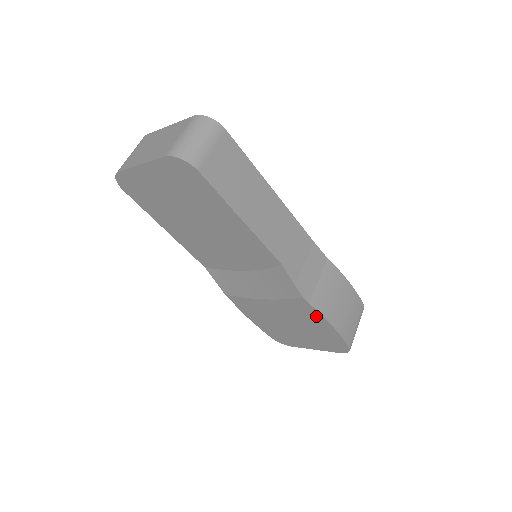
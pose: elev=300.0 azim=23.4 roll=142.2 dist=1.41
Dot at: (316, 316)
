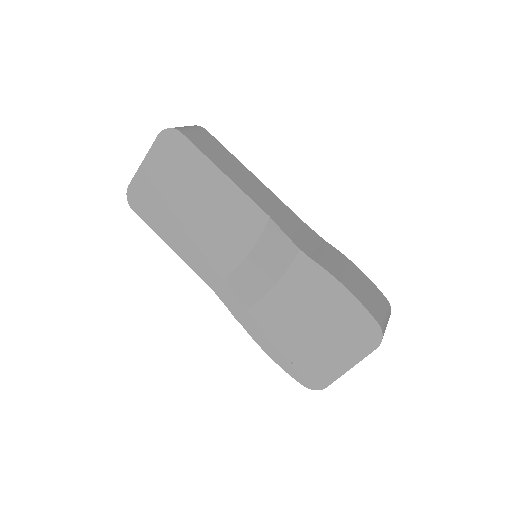
Dot at: (323, 279)
